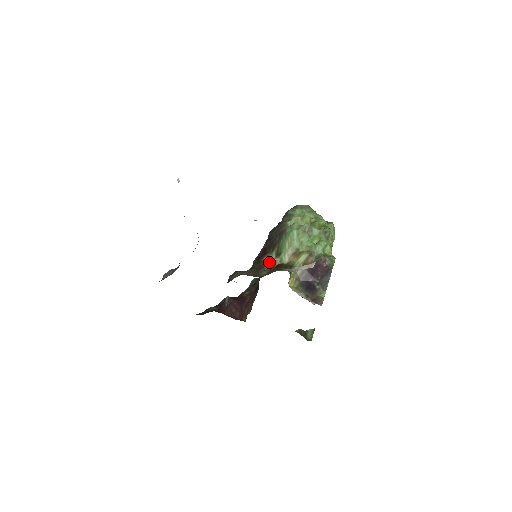
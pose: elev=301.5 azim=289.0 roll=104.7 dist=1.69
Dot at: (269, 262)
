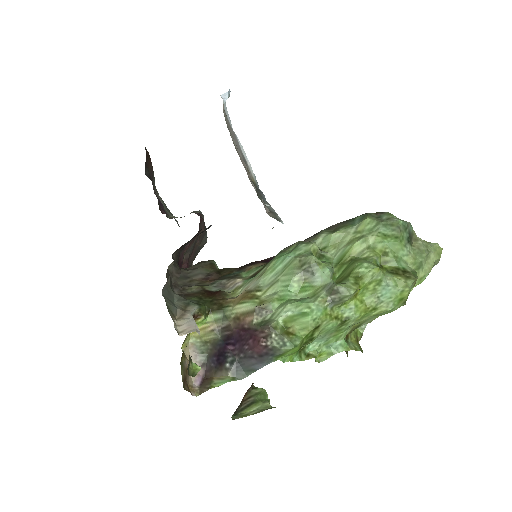
Dot at: (231, 278)
